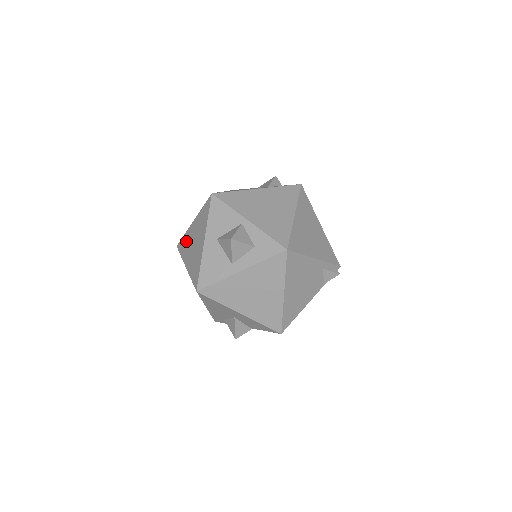
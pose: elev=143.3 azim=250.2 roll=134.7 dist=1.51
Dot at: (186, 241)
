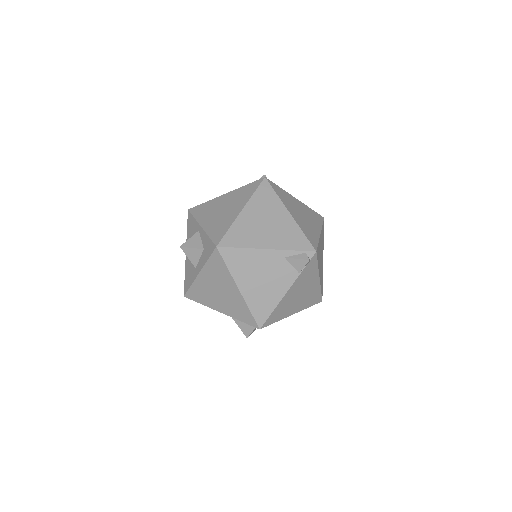
Dot at: occluded
